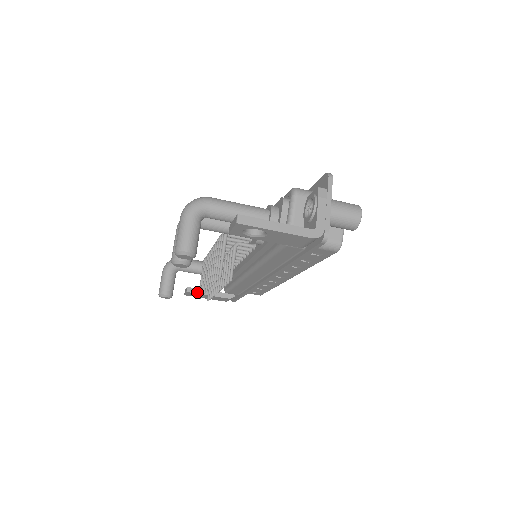
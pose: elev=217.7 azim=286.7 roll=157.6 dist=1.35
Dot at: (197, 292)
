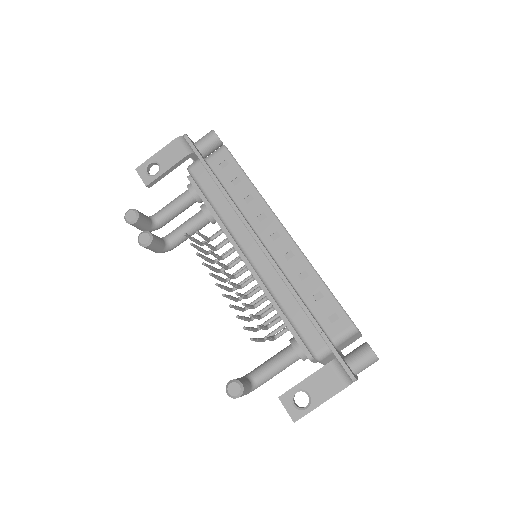
Dot at: (290, 389)
